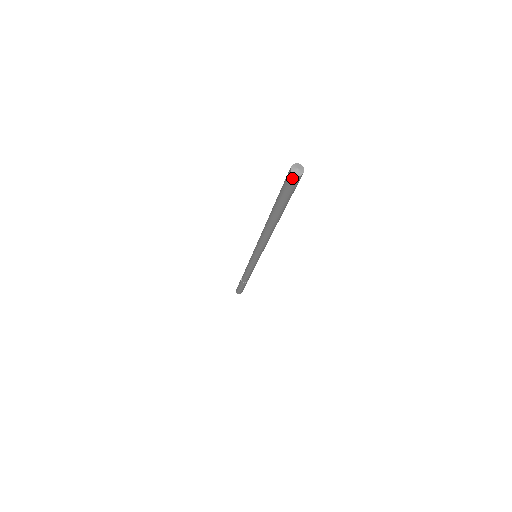
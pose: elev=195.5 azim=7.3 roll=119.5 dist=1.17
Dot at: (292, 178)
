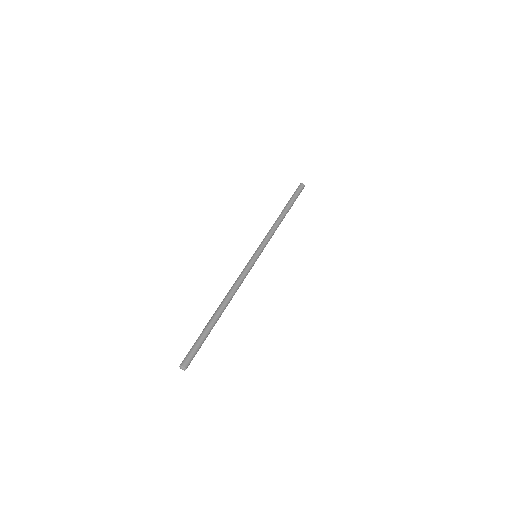
Dot at: occluded
